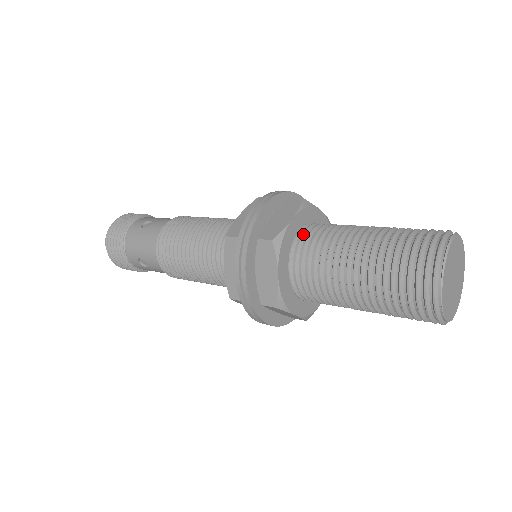
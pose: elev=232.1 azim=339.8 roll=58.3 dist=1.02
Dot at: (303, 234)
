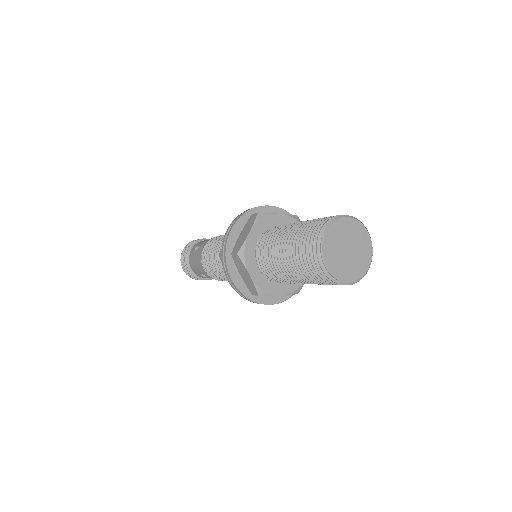
Dot at: (261, 240)
